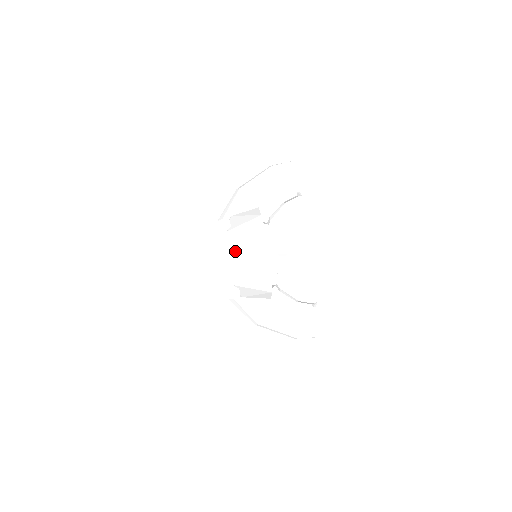
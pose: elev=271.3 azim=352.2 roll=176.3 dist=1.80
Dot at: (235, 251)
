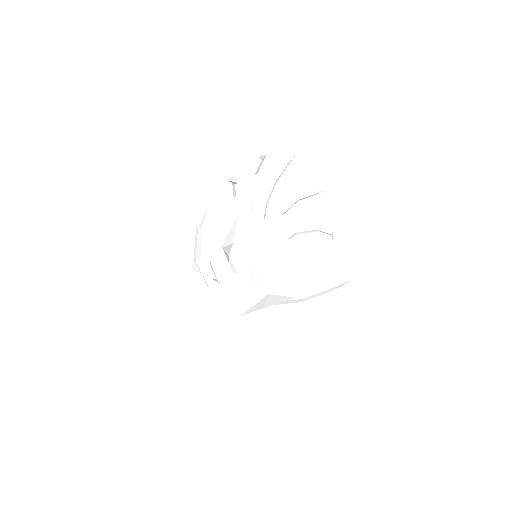
Dot at: (242, 304)
